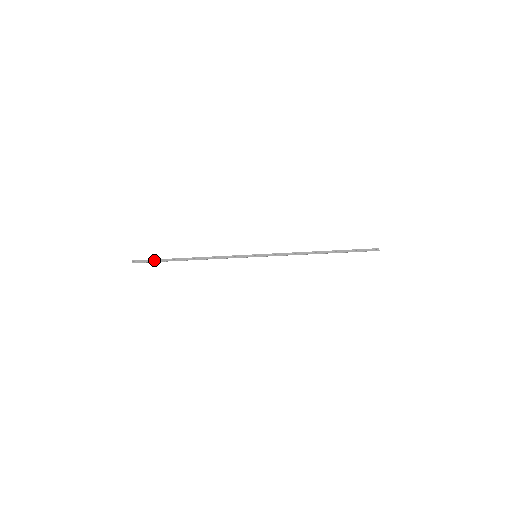
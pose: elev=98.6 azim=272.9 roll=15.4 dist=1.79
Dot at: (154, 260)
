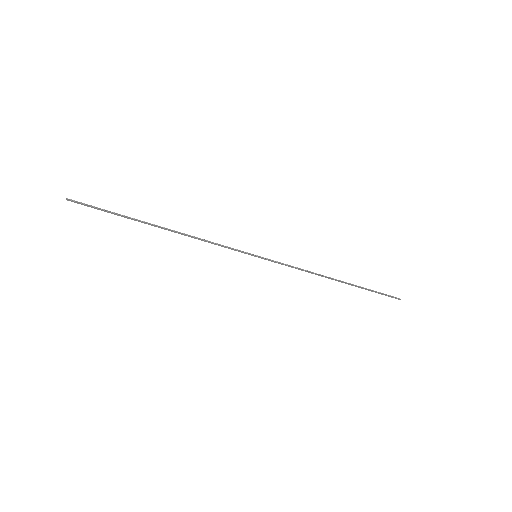
Dot at: (104, 210)
